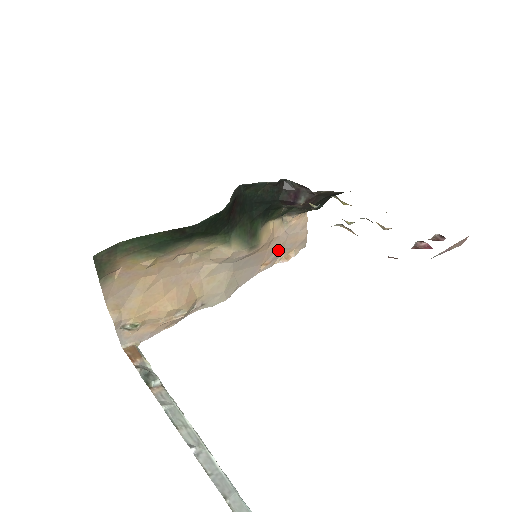
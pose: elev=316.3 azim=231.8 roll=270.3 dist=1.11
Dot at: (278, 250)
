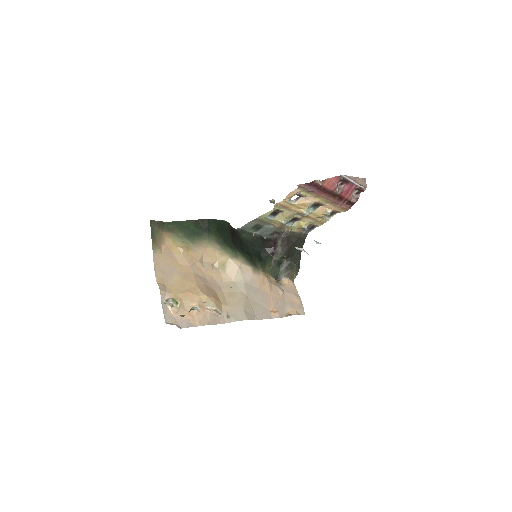
Dot at: (281, 302)
